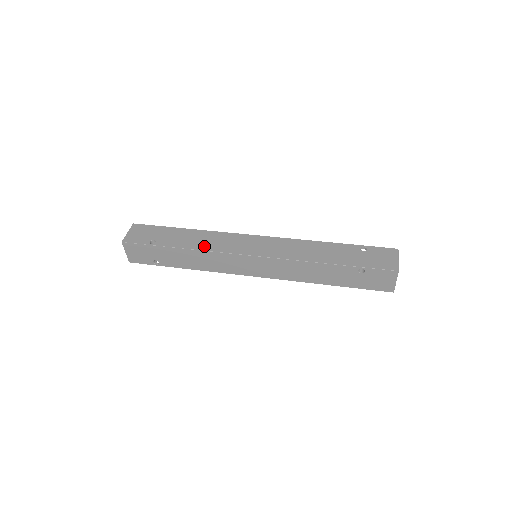
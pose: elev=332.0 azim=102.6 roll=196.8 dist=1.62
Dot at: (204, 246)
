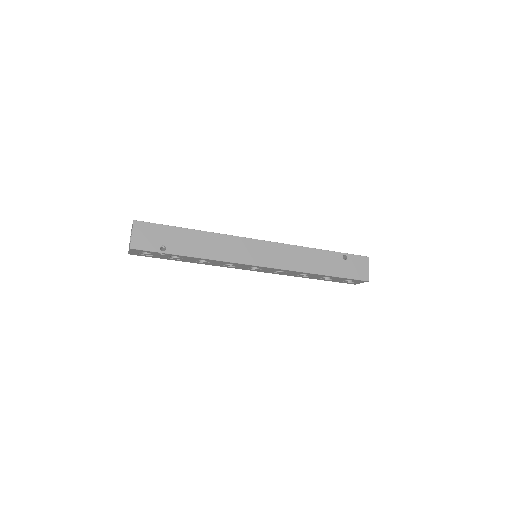
Dot at: occluded
